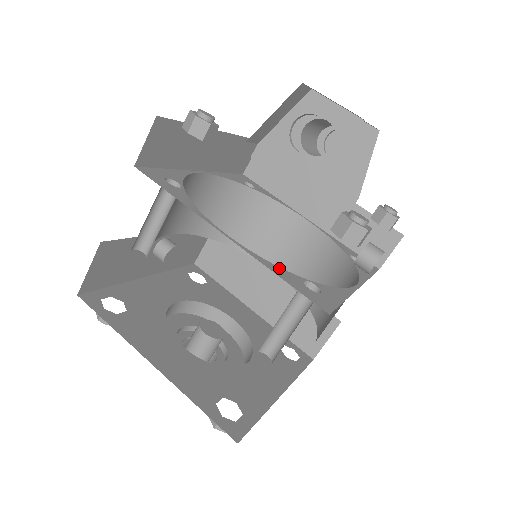
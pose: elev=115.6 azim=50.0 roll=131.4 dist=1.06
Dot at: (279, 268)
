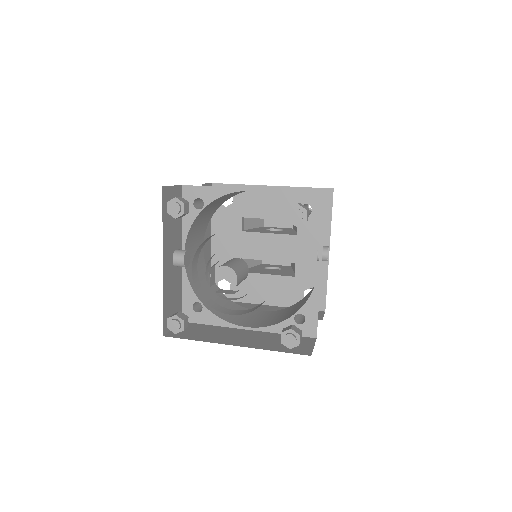
Dot at: occluded
